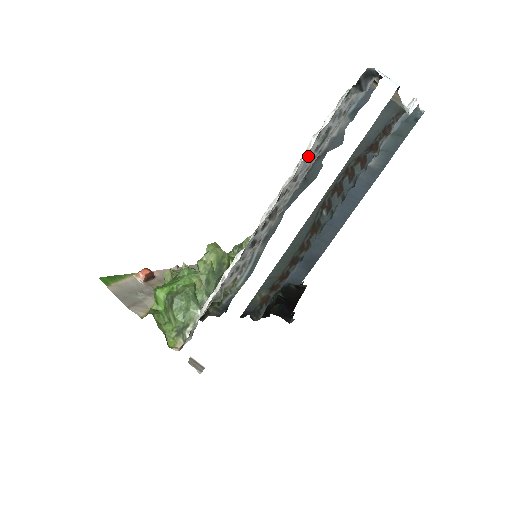
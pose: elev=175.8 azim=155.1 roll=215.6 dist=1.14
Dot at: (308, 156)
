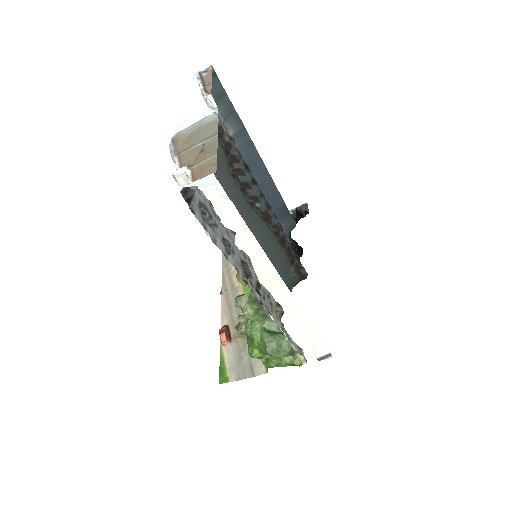
Dot at: (225, 252)
